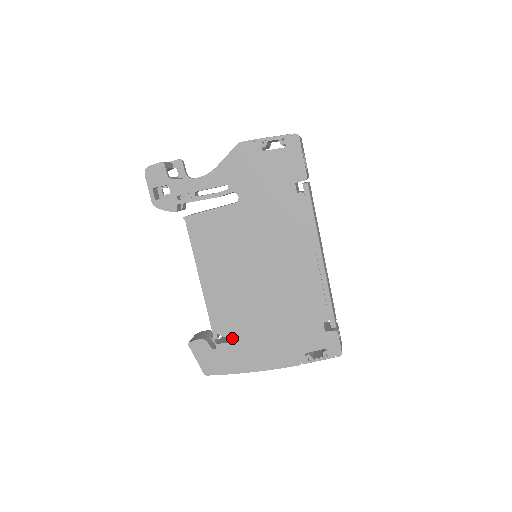
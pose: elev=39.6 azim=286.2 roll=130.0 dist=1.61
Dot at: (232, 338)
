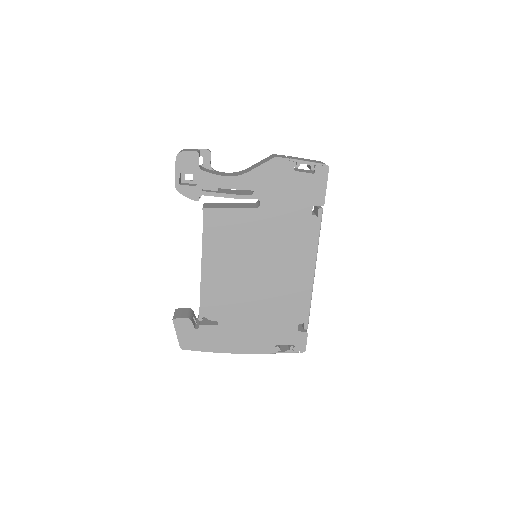
Dot at: (213, 321)
